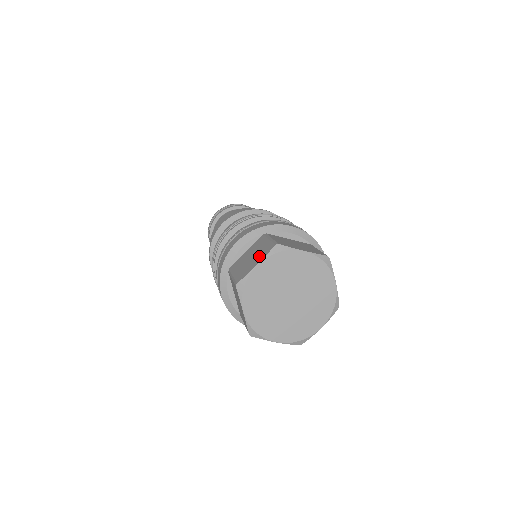
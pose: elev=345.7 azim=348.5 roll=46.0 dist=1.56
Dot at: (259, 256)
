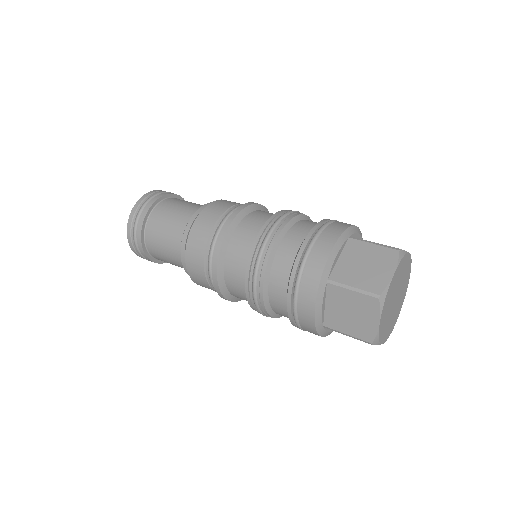
Dot at: (367, 313)
